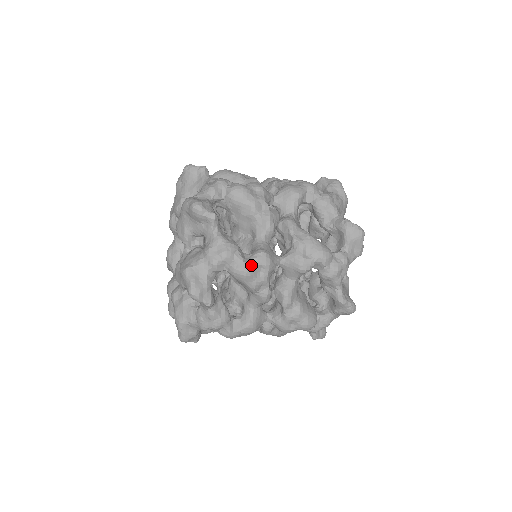
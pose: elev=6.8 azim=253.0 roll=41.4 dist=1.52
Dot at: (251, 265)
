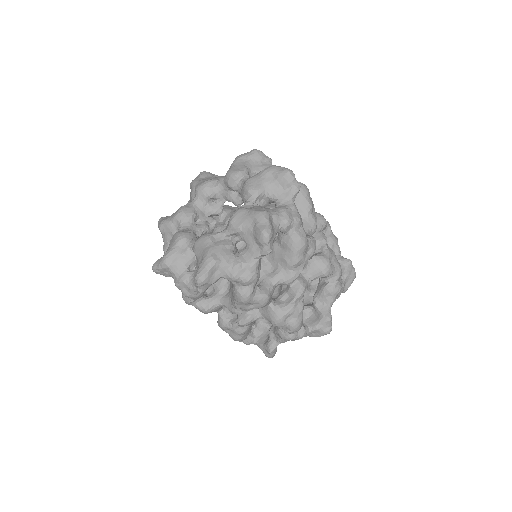
Dot at: (308, 241)
